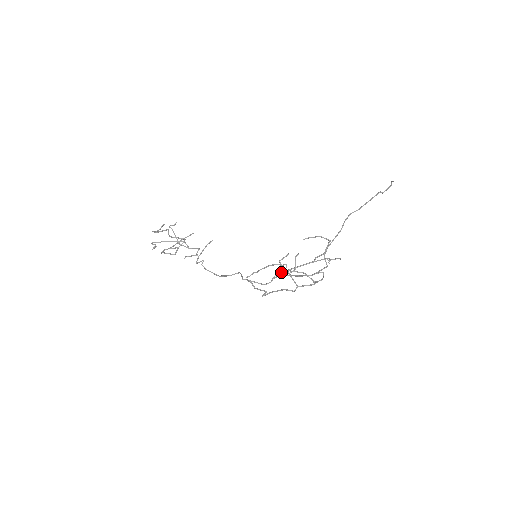
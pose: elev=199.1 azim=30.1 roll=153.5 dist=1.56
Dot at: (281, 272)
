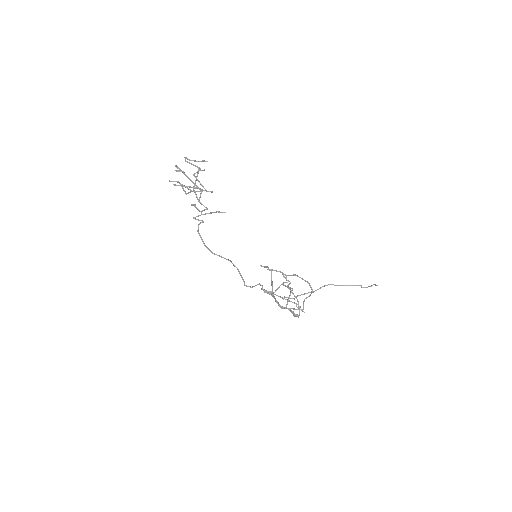
Dot at: occluded
